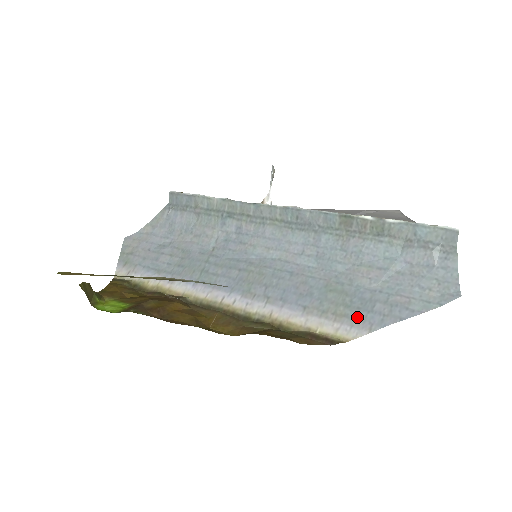
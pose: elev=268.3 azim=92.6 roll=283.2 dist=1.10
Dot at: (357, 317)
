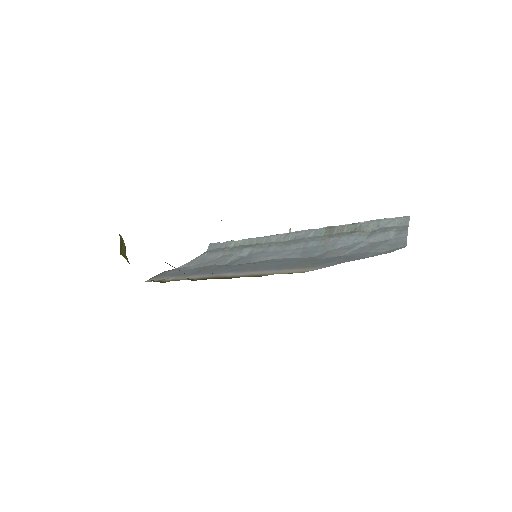
Dot at: (319, 265)
